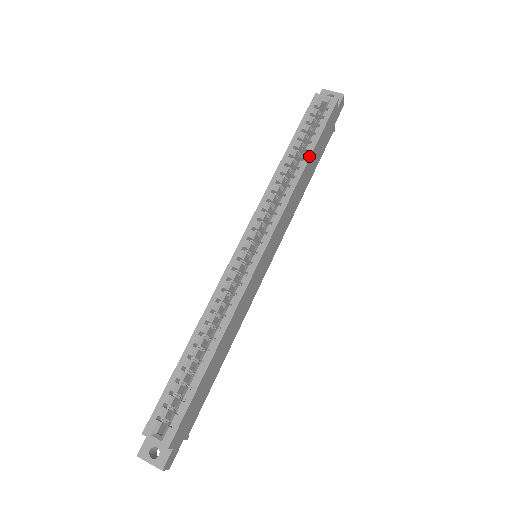
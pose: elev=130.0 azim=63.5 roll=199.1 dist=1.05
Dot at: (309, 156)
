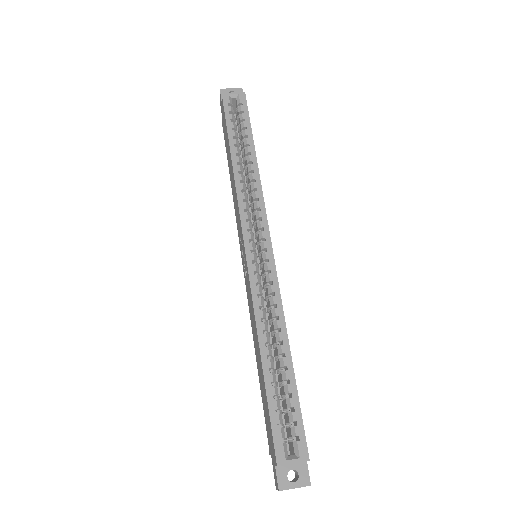
Dot at: (254, 148)
